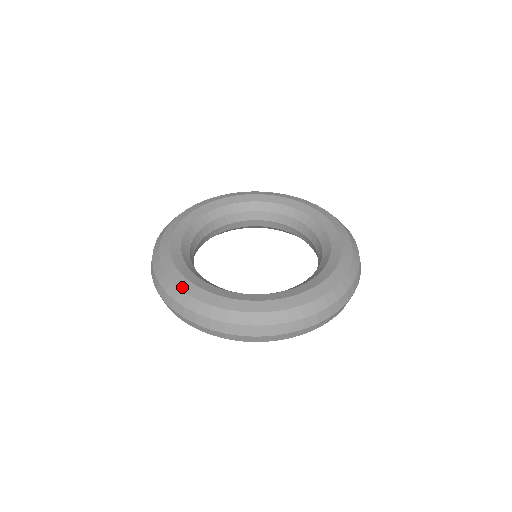
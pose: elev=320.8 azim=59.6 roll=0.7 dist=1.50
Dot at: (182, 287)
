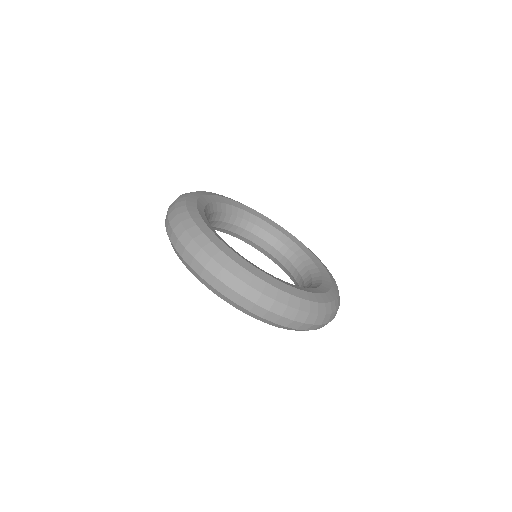
Dot at: (213, 241)
